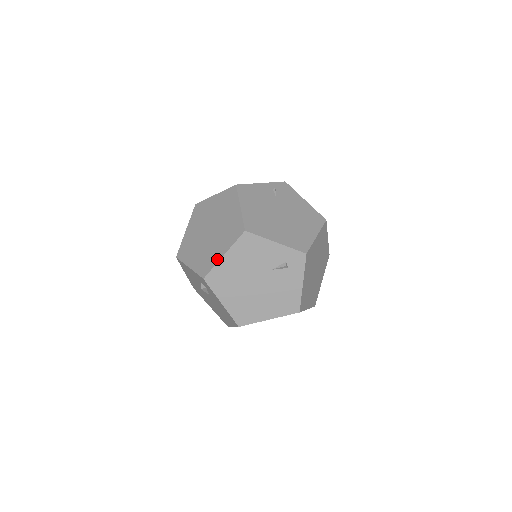
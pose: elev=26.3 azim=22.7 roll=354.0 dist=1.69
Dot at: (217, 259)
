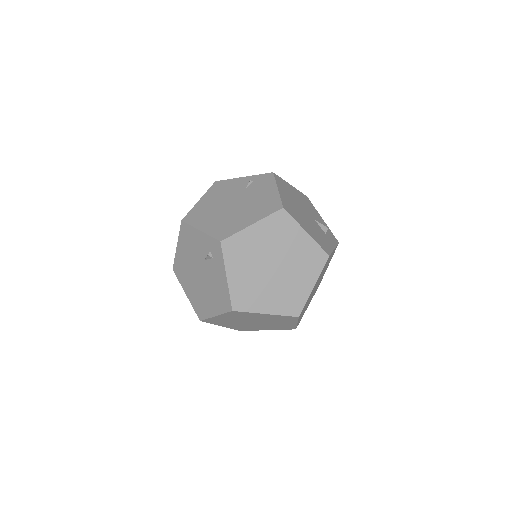
Dot at: occluded
